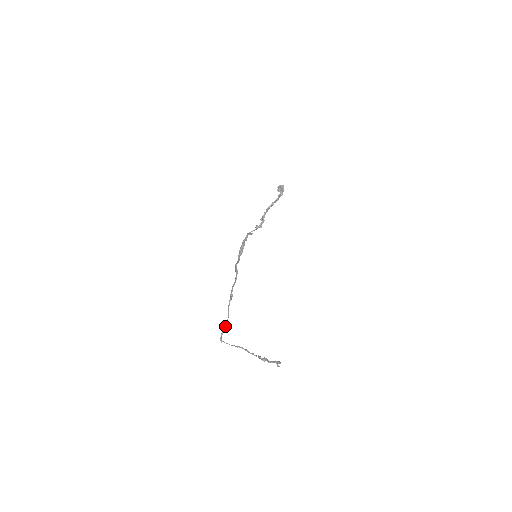
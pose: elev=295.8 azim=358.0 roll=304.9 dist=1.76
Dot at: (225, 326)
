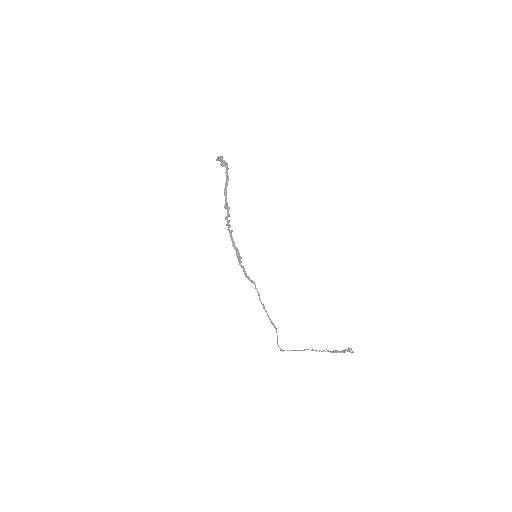
Dot at: (277, 337)
